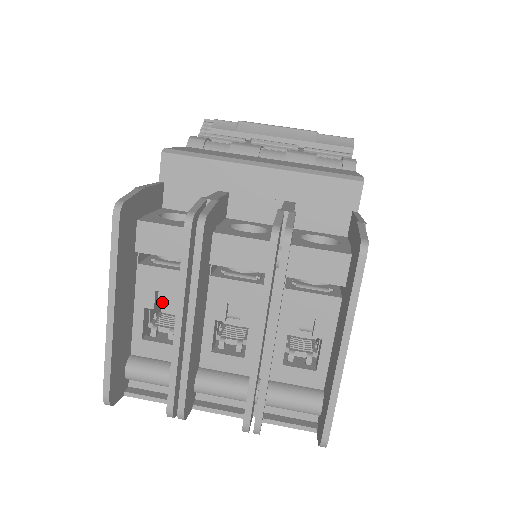
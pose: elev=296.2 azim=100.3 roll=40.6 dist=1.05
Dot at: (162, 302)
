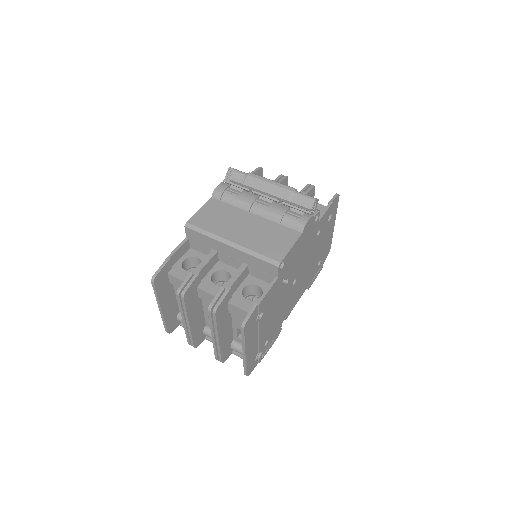
Dot at: occluded
